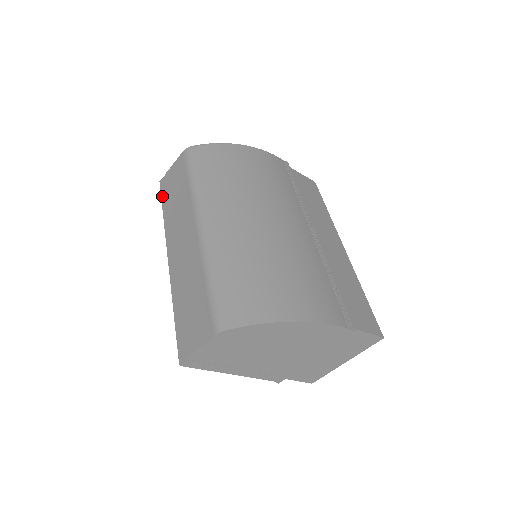
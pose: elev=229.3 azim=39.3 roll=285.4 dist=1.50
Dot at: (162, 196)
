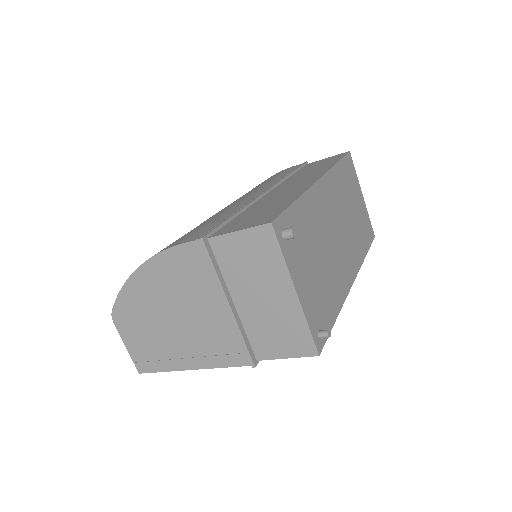
Dot at: occluded
